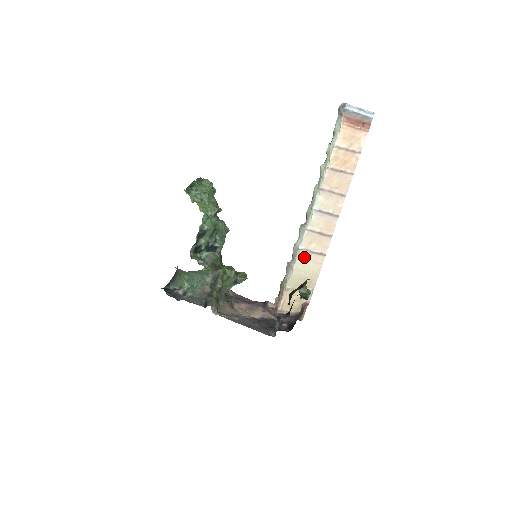
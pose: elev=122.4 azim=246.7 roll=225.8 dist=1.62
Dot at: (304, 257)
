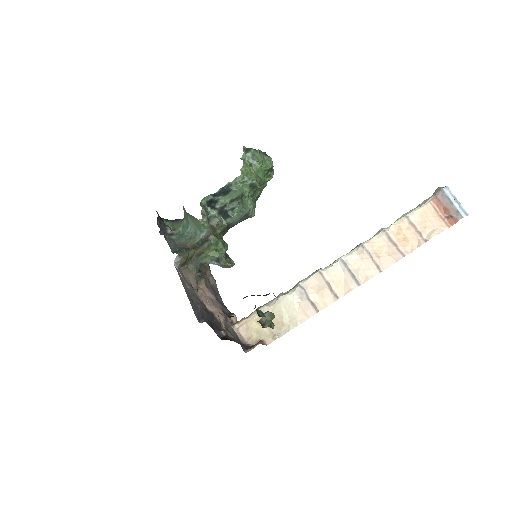
Dot at: (297, 296)
